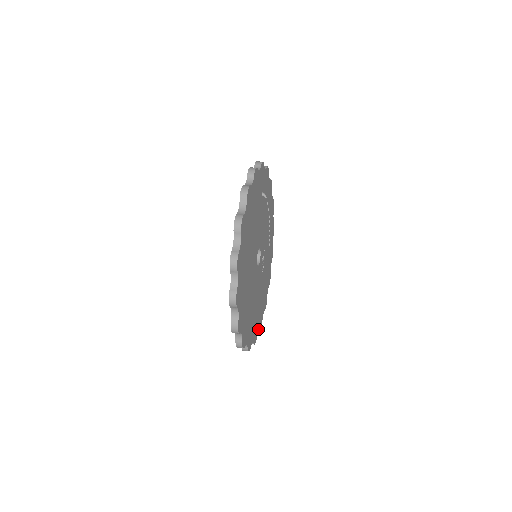
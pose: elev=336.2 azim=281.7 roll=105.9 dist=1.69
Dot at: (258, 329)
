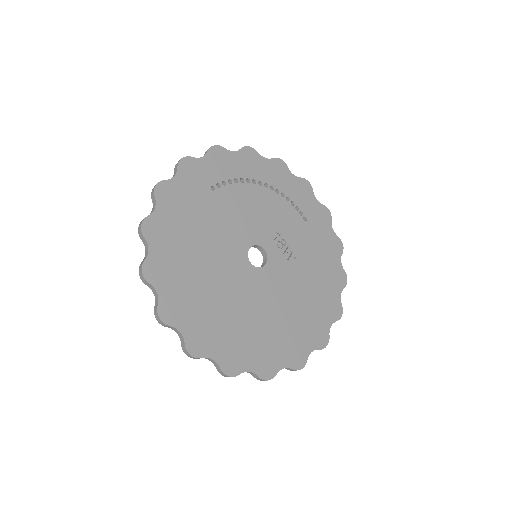
Dot at: (329, 324)
